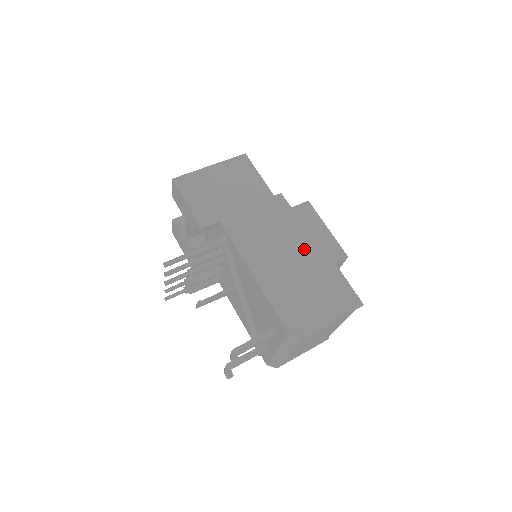
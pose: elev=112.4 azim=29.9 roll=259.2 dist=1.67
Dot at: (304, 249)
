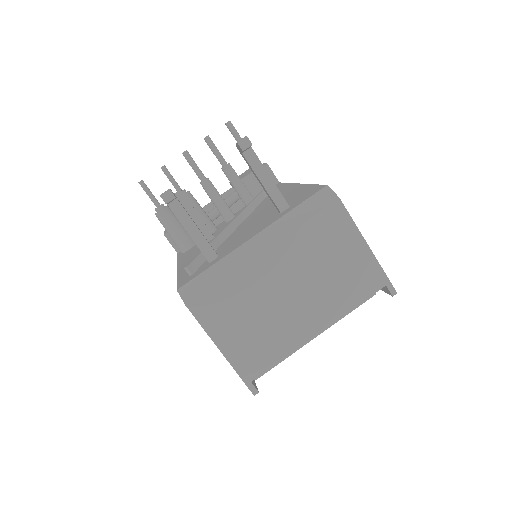
Dot at: occluded
